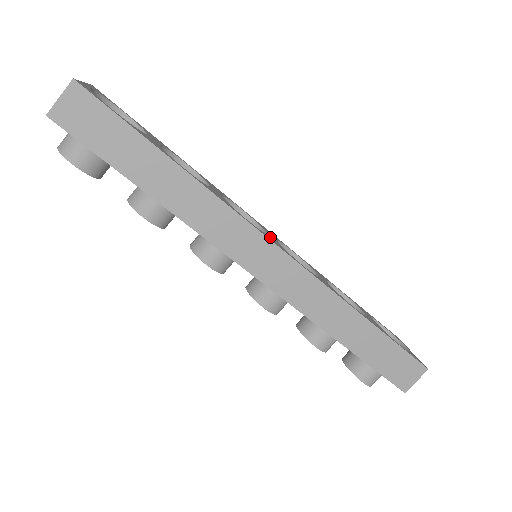
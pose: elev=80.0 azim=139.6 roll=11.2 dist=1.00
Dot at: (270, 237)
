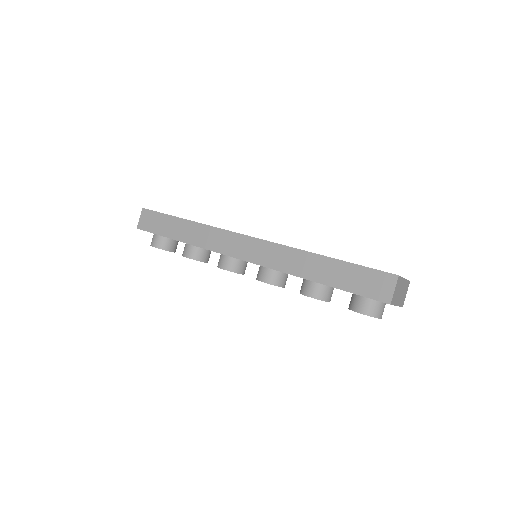
Dot at: occluded
